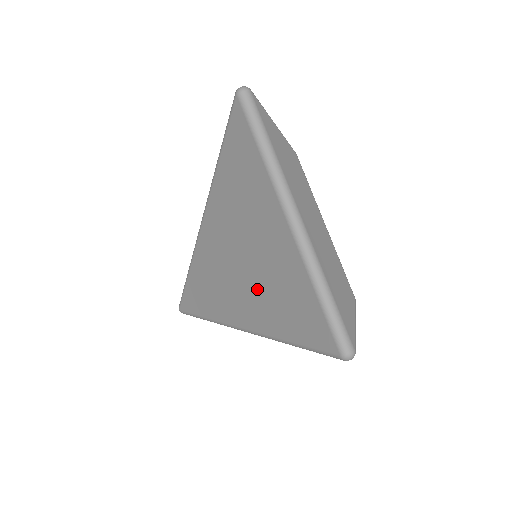
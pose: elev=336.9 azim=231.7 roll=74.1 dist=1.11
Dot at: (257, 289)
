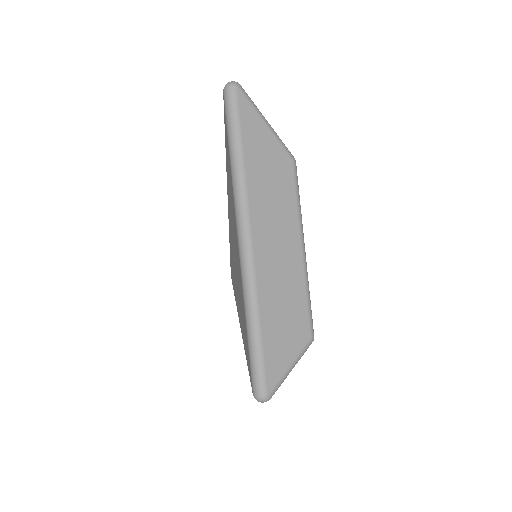
Dot at: (238, 292)
